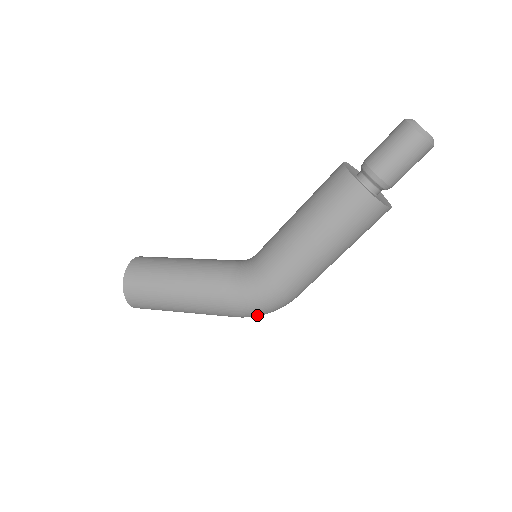
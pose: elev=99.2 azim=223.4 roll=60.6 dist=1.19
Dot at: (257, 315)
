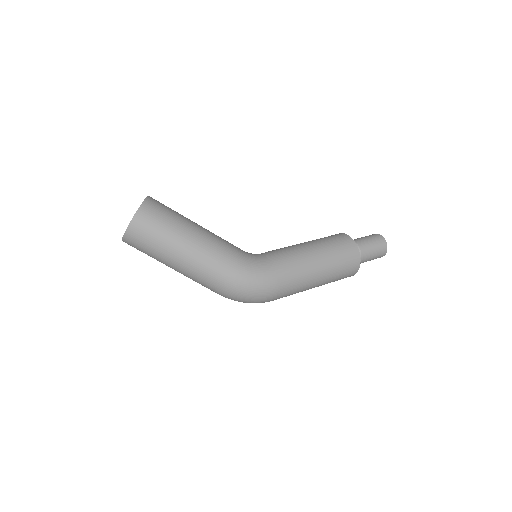
Dot at: (244, 295)
